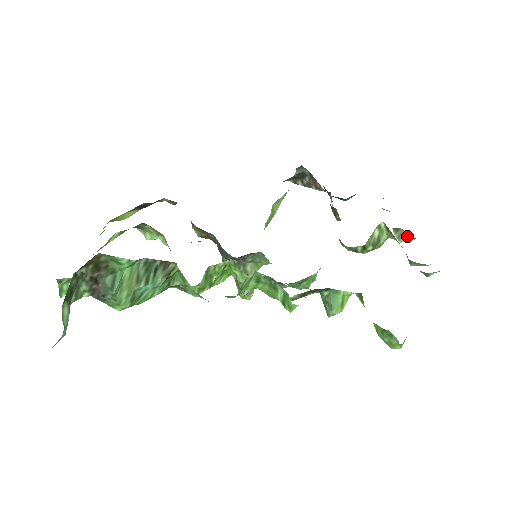
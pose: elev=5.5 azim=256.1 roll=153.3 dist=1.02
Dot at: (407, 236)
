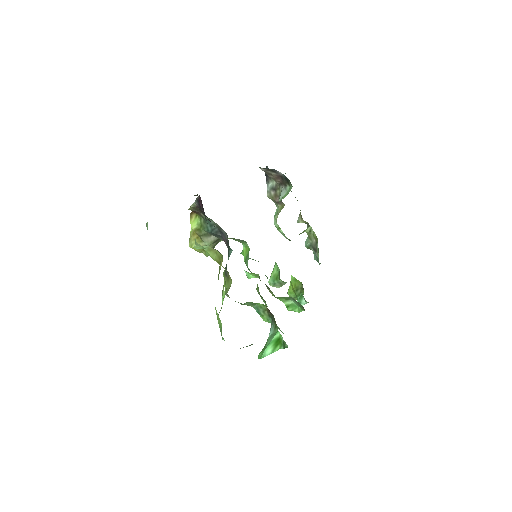
Dot at: occluded
